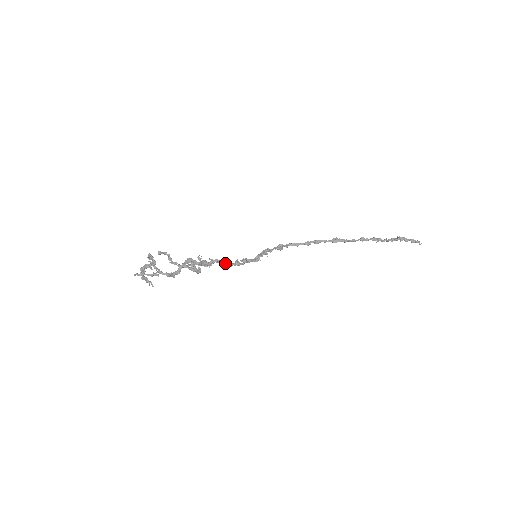
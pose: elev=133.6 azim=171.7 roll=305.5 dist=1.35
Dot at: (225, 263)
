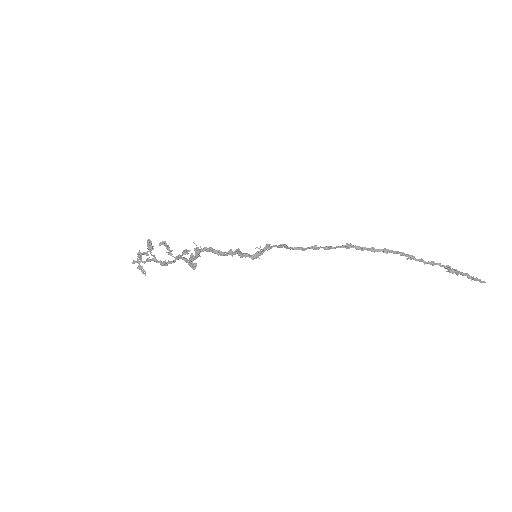
Dot at: (218, 252)
